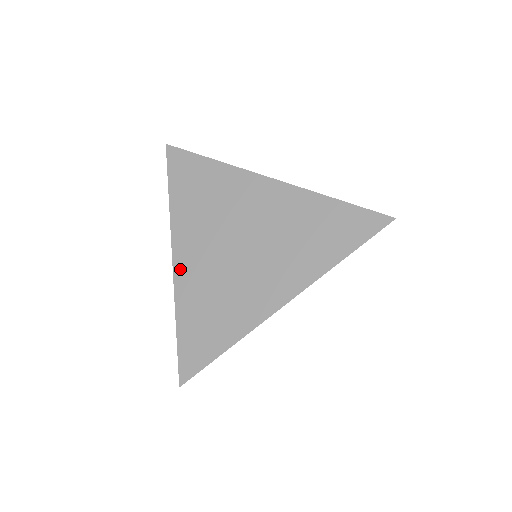
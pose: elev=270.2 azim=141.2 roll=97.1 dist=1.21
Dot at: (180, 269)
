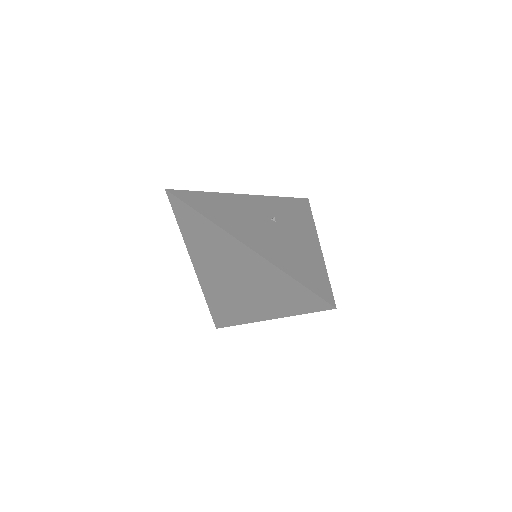
Dot at: (200, 276)
